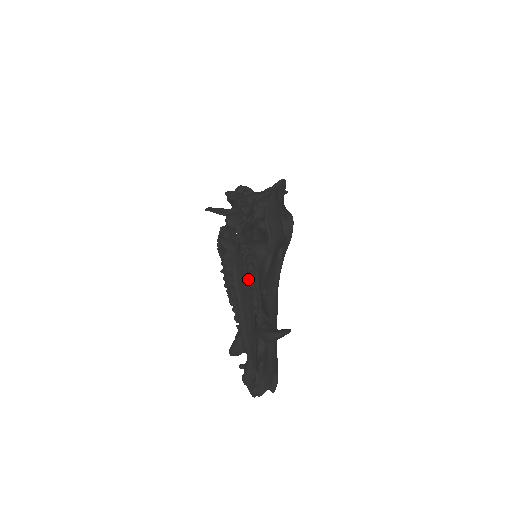
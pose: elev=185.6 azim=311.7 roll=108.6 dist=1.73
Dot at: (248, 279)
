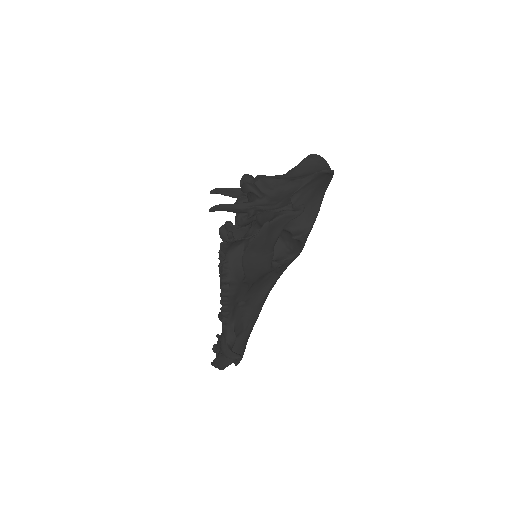
Dot at: occluded
